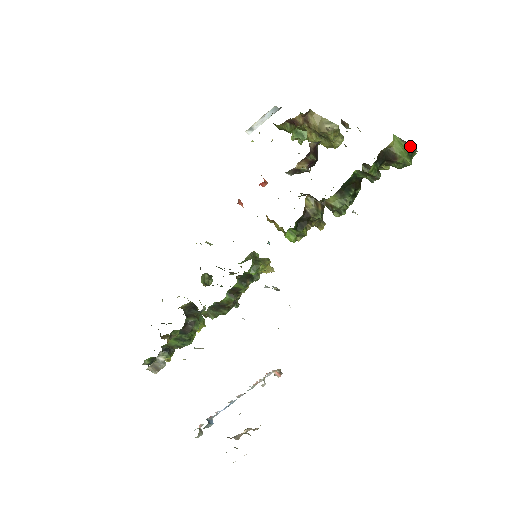
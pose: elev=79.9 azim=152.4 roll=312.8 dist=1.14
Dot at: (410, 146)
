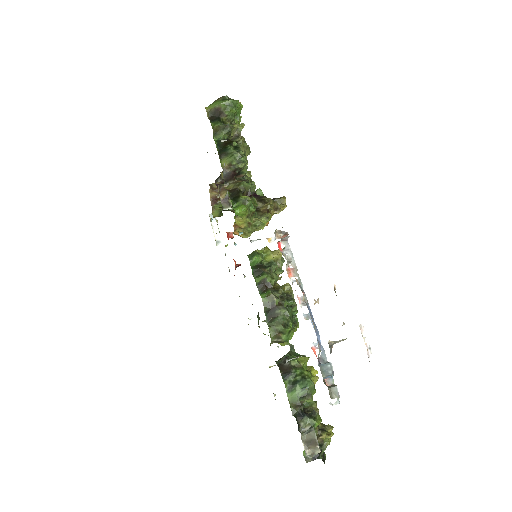
Dot at: (219, 99)
